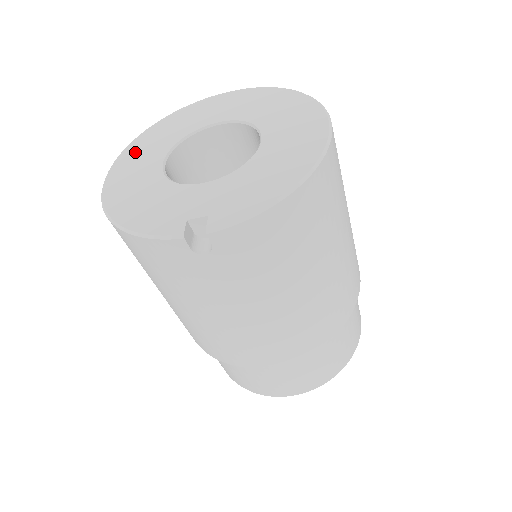
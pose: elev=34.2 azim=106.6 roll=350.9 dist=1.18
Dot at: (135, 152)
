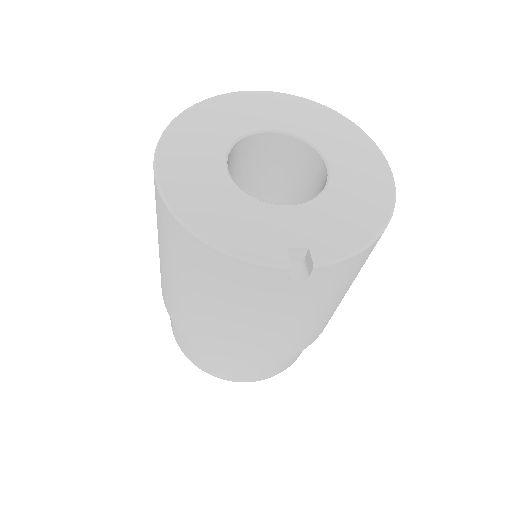
Dot at: (182, 142)
